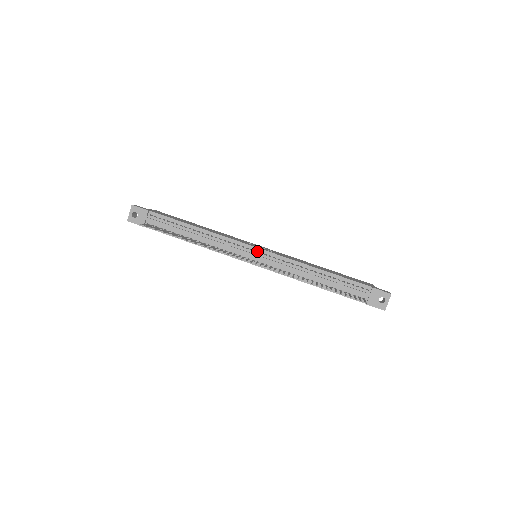
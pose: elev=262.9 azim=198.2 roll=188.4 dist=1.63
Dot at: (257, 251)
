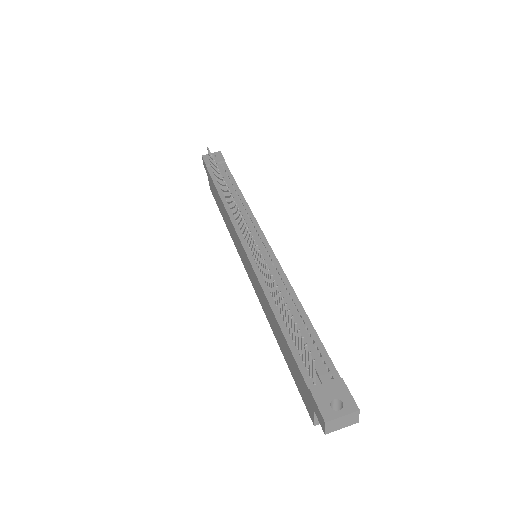
Dot at: occluded
